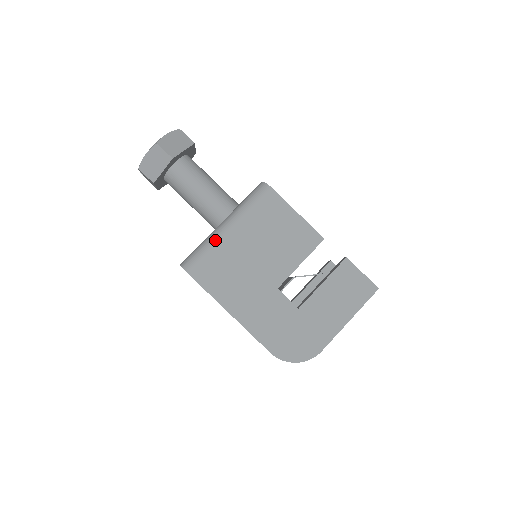
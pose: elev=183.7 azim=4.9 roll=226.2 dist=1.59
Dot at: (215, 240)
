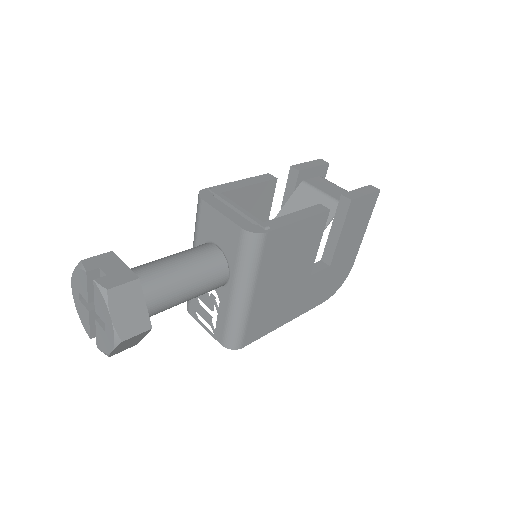
Dot at: (245, 314)
